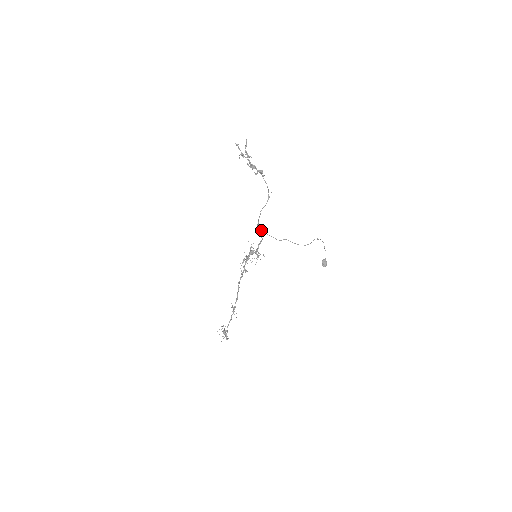
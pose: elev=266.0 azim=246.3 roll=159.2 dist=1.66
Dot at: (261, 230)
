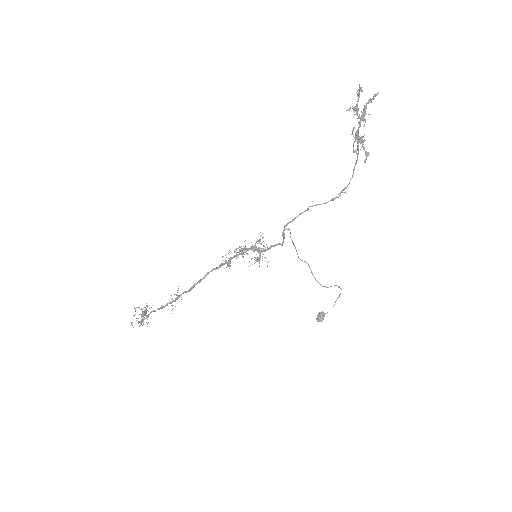
Dot at: occluded
